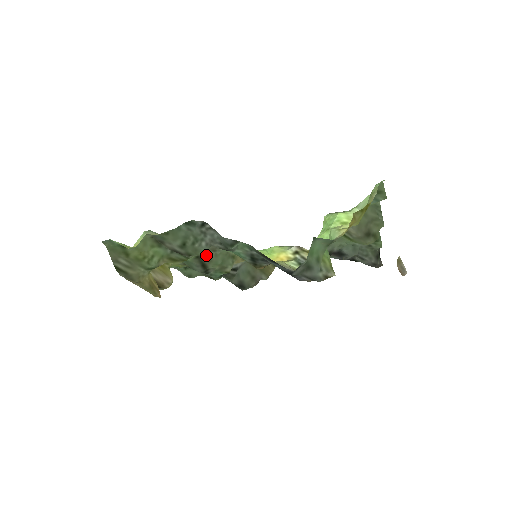
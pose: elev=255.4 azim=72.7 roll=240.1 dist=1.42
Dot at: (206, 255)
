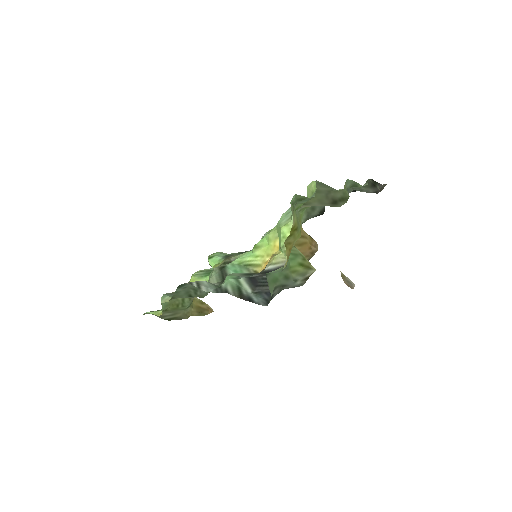
Dot at: occluded
